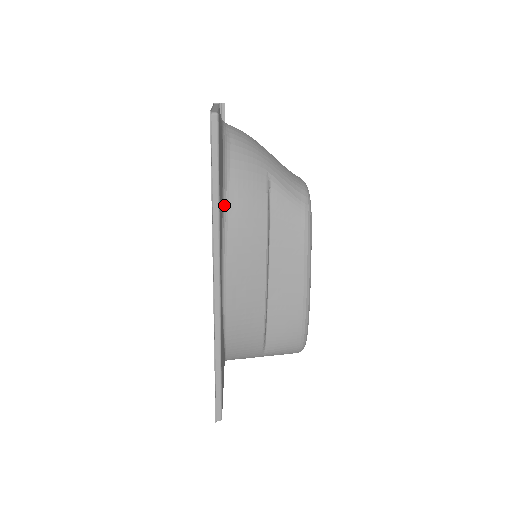
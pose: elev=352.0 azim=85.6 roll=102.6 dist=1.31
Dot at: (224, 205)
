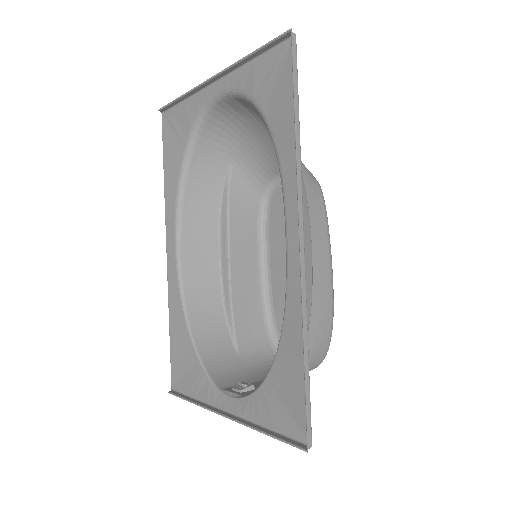
Dot at: (276, 155)
